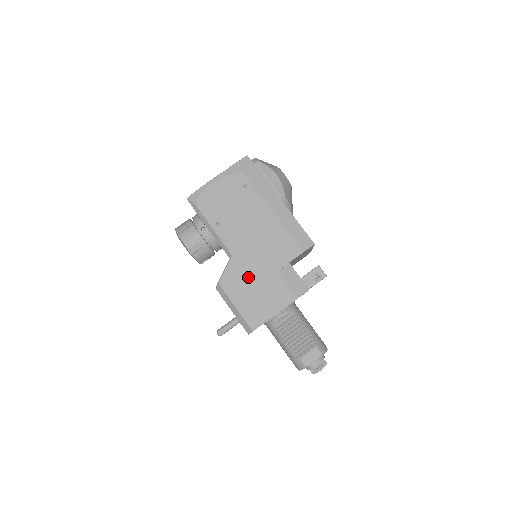
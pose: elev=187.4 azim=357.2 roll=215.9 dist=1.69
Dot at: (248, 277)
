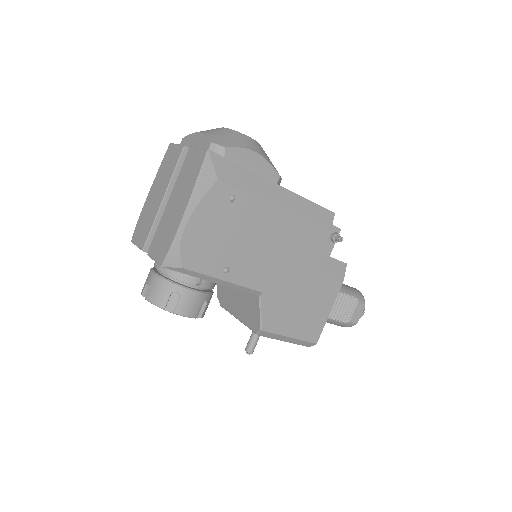
Dot at: (289, 300)
